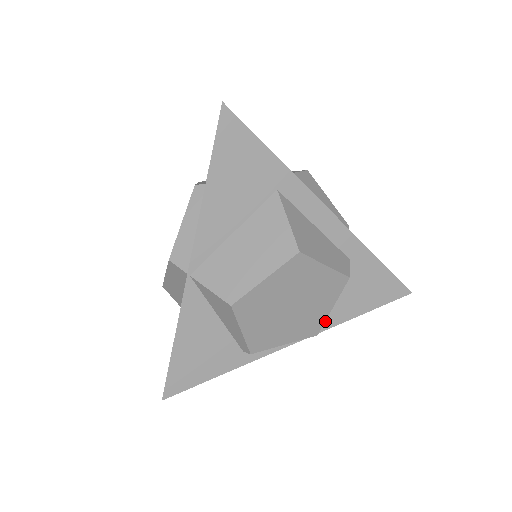
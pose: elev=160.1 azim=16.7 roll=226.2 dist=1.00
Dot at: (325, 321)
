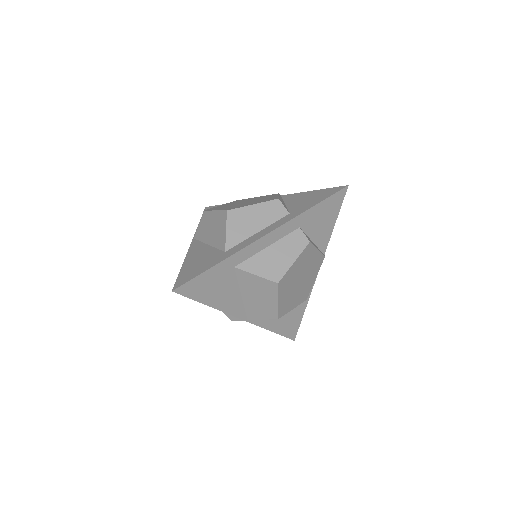
Dot at: (321, 249)
